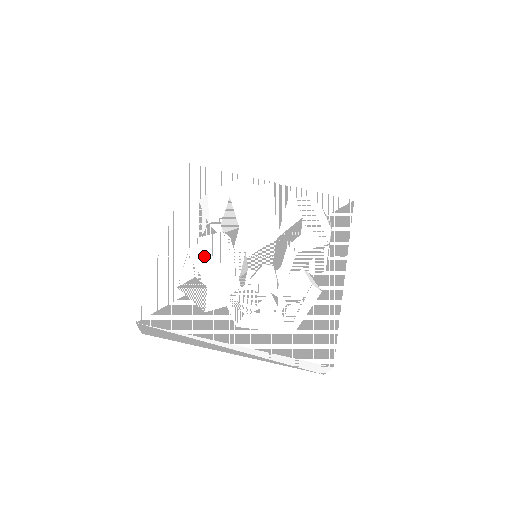
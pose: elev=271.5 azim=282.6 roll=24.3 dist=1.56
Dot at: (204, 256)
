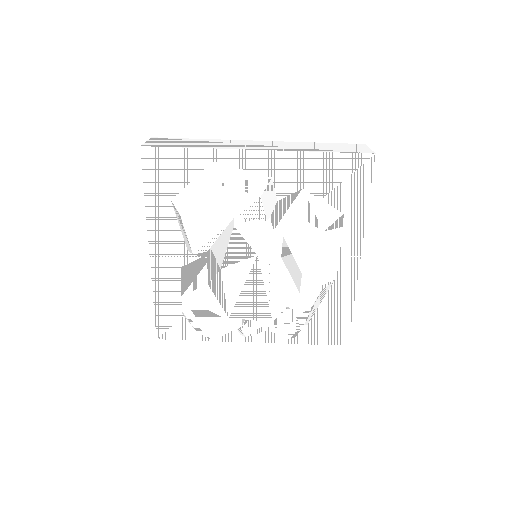
Dot at: (199, 312)
